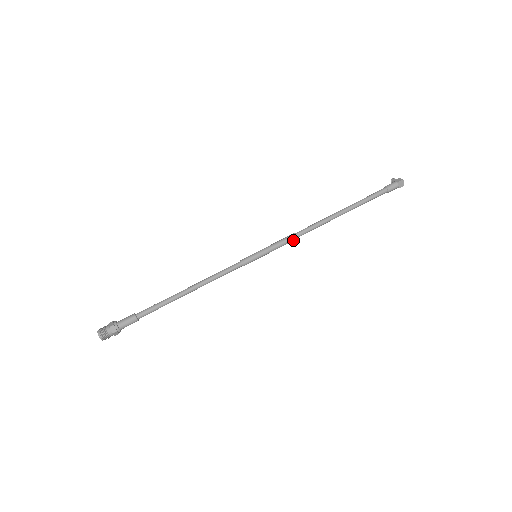
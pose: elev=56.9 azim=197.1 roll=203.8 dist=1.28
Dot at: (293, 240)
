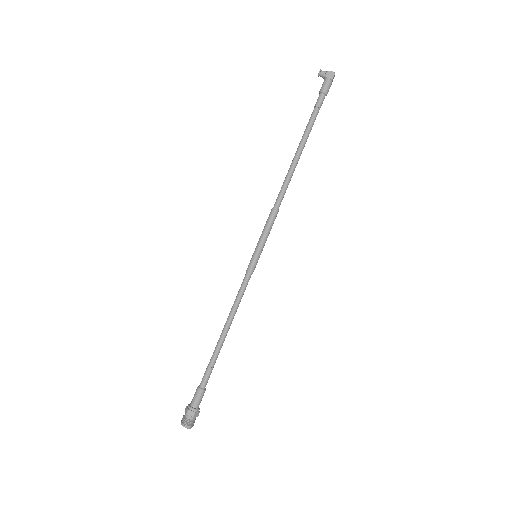
Dot at: (276, 215)
